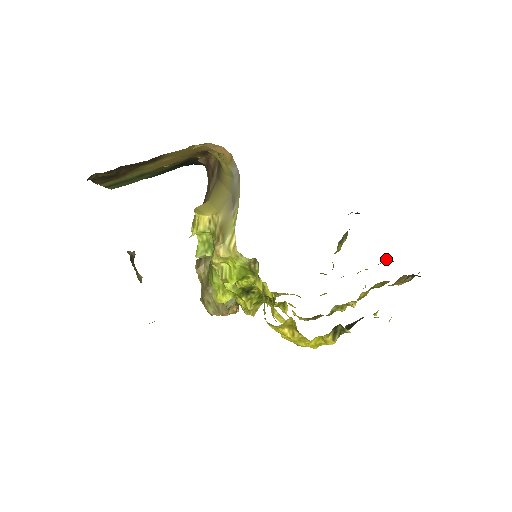
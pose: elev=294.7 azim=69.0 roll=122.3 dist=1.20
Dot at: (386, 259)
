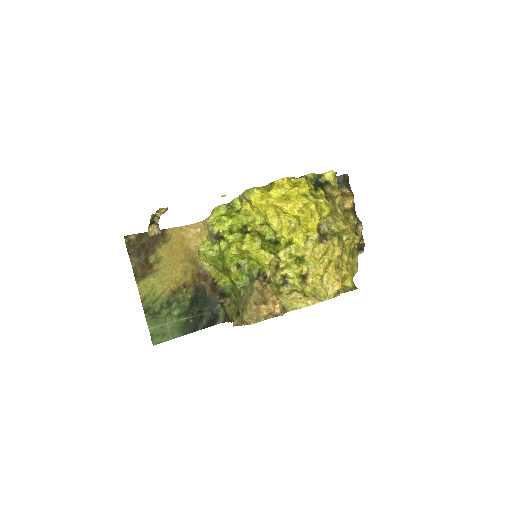
Dot at: (359, 235)
